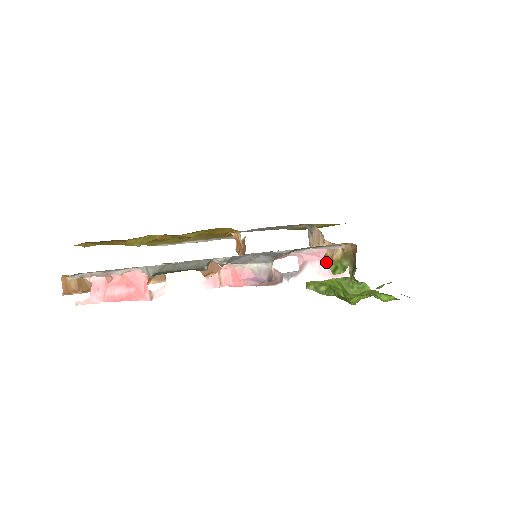
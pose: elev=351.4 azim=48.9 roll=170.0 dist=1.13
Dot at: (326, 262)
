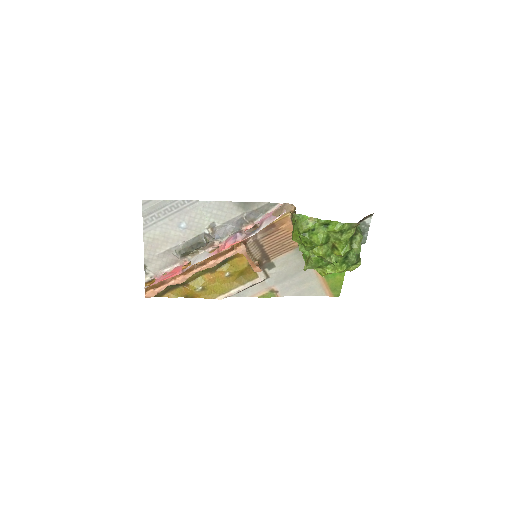
Dot at: occluded
